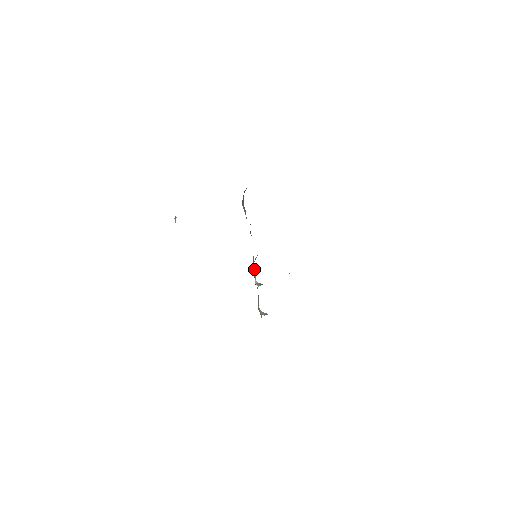
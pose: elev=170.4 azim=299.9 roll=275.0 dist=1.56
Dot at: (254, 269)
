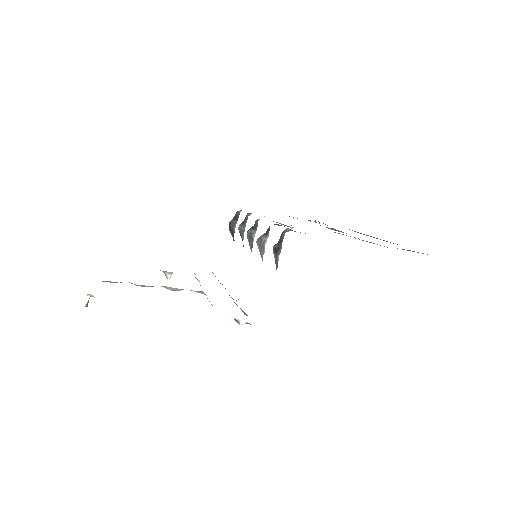
Dot at: occluded
